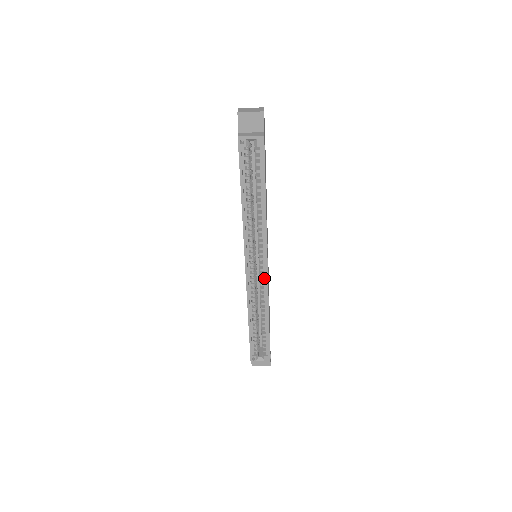
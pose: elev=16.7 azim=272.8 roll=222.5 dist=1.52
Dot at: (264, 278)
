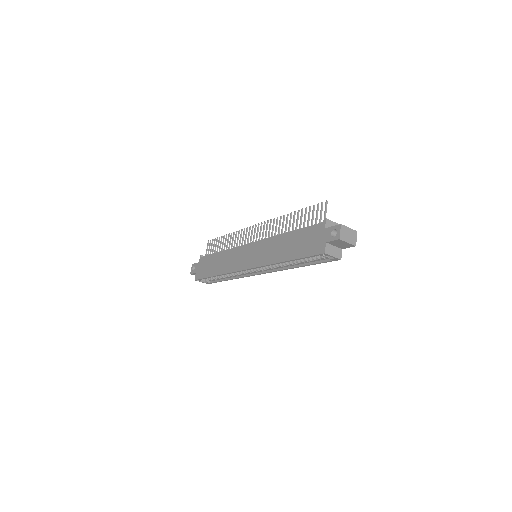
Dot at: (252, 273)
